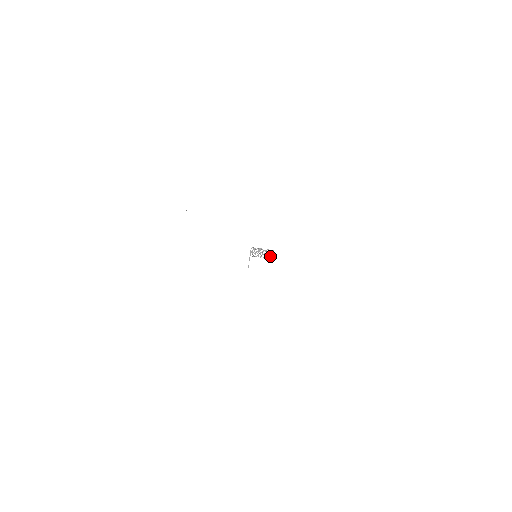
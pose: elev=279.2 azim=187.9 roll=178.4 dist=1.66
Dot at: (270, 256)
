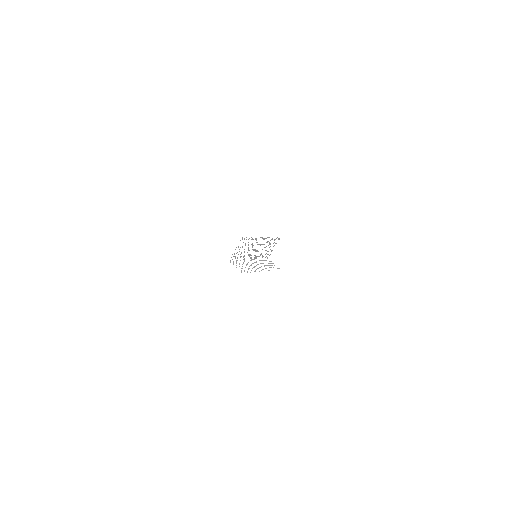
Dot at: occluded
